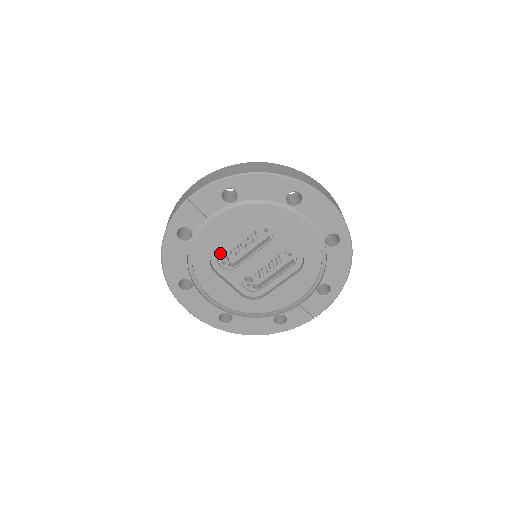
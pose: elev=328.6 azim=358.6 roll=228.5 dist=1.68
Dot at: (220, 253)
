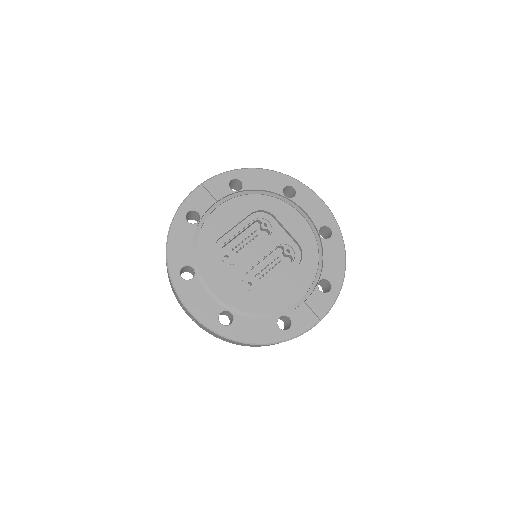
Dot at: occluded
